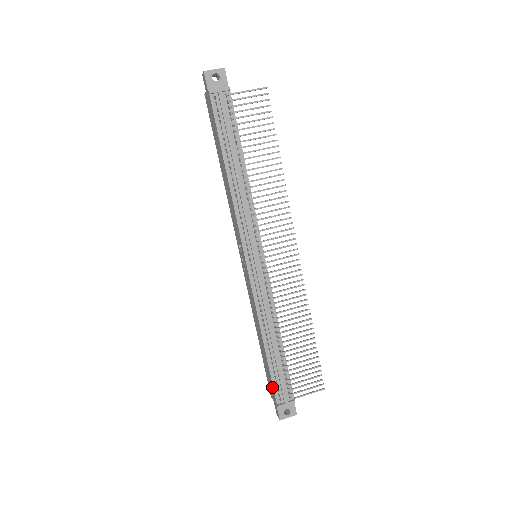
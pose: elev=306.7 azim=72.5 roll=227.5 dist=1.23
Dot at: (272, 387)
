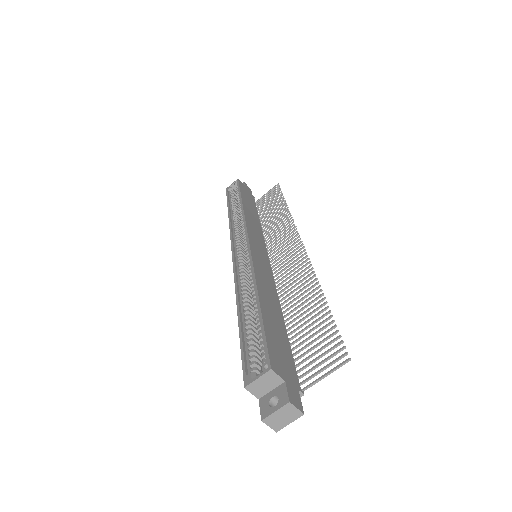
Dot at: occluded
